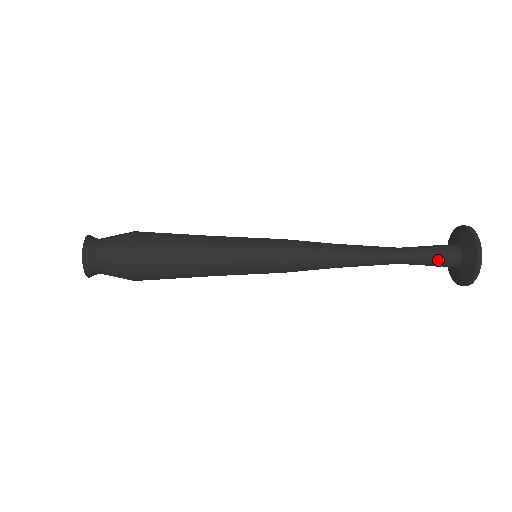
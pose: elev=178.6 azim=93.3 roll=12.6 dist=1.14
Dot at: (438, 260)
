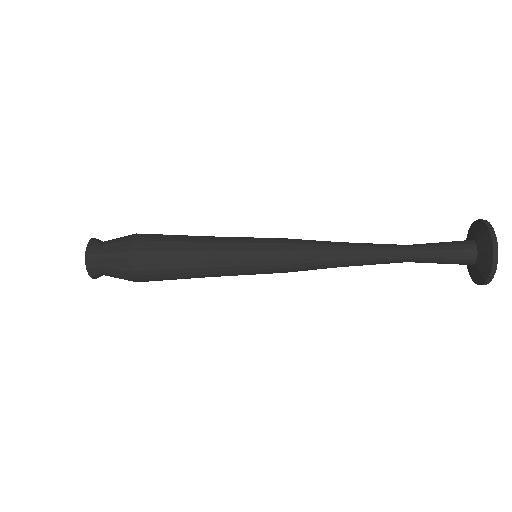
Dot at: (451, 255)
